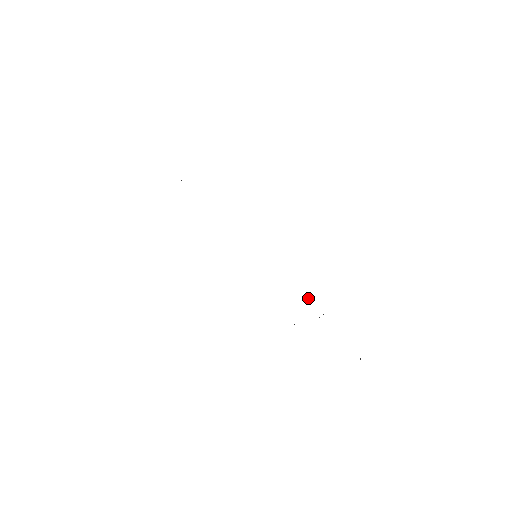
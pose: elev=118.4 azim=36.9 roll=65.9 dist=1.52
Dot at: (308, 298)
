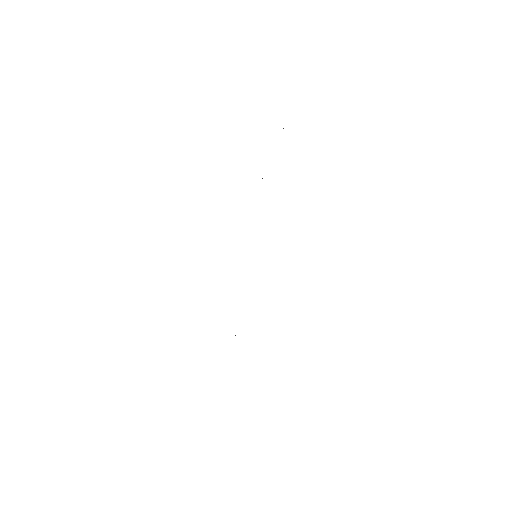
Dot at: occluded
